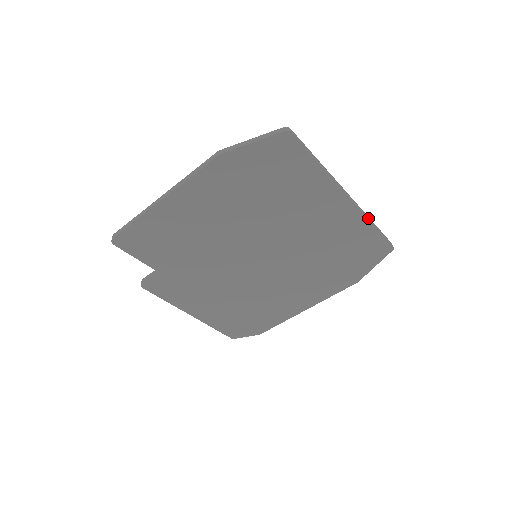
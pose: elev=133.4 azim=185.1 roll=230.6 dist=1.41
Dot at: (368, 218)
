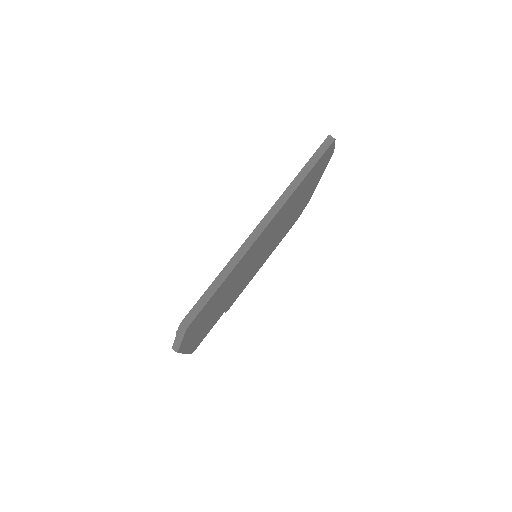
Dot at: (292, 190)
